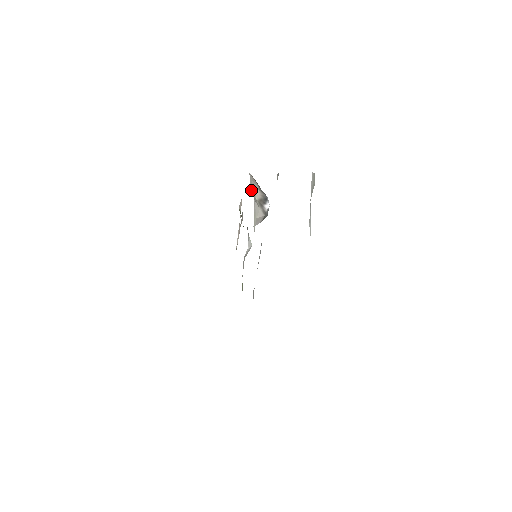
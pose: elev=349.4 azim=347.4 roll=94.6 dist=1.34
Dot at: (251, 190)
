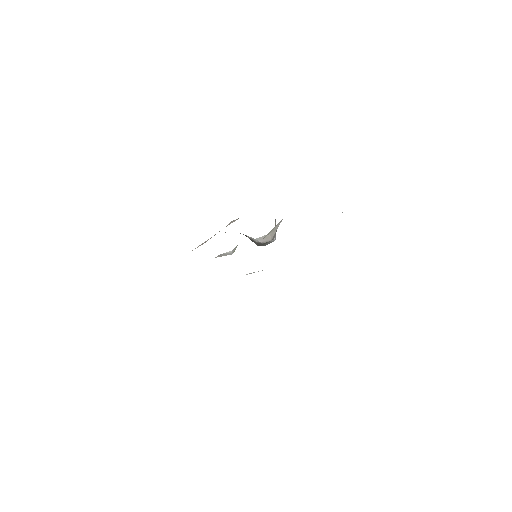
Dot at: occluded
